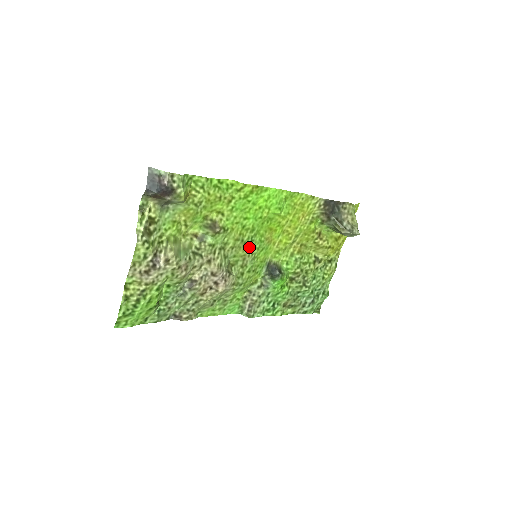
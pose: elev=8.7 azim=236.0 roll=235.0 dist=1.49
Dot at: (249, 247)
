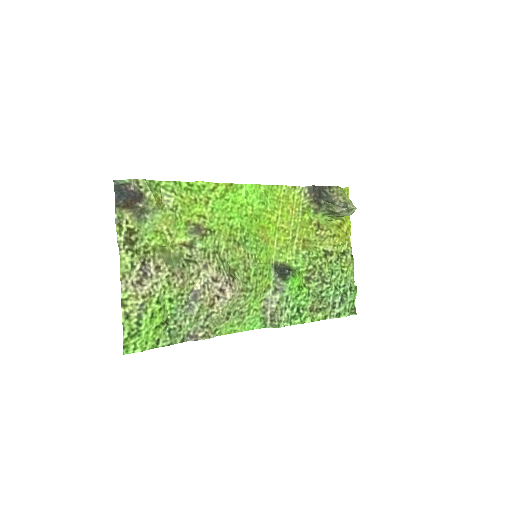
Dot at: (245, 248)
